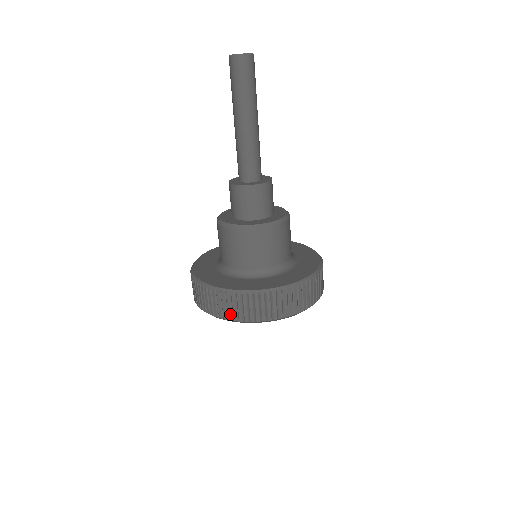
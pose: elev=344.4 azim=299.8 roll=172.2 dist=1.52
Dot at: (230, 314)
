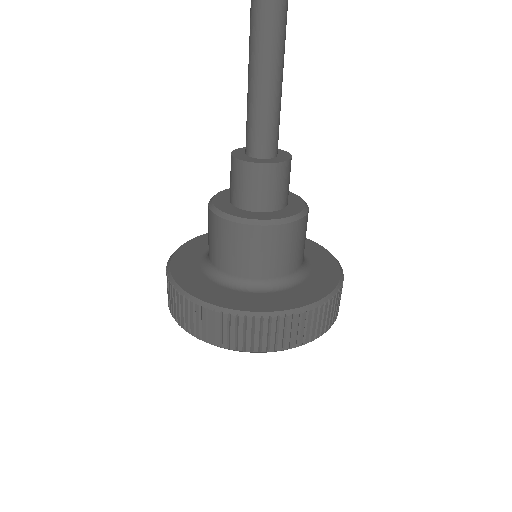
Dot at: (295, 340)
